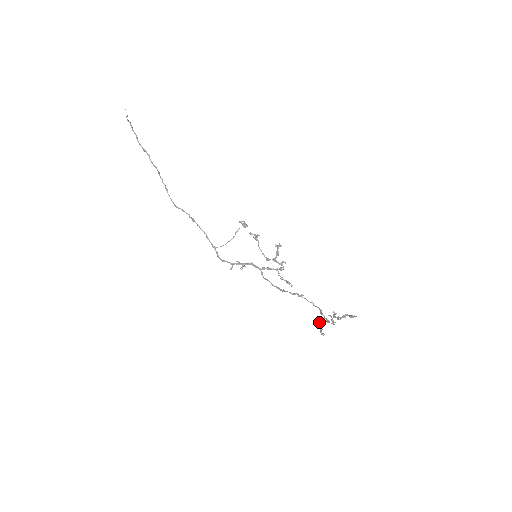
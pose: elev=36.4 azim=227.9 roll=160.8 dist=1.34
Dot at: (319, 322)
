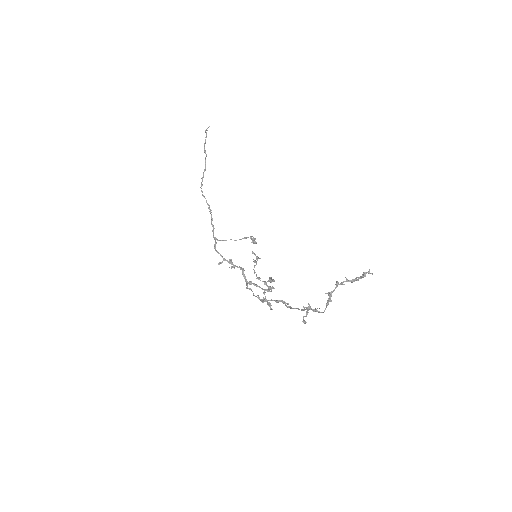
Dot at: occluded
